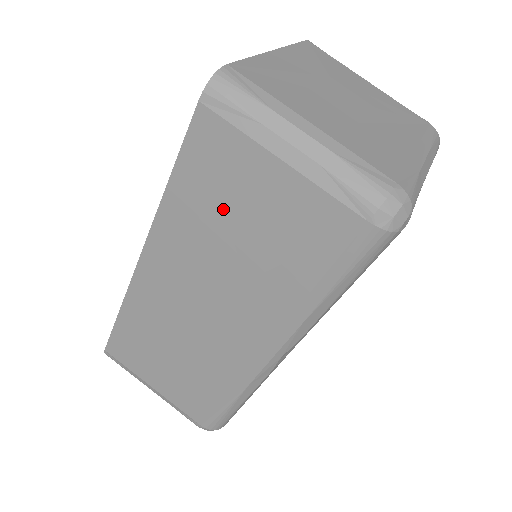
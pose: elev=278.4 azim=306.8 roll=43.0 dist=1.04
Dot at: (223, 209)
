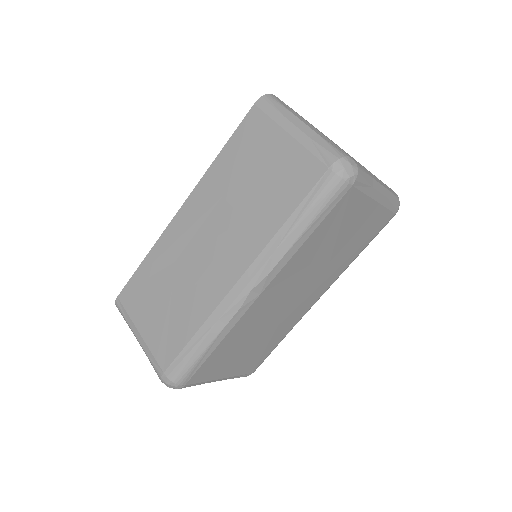
Dot at: (247, 167)
